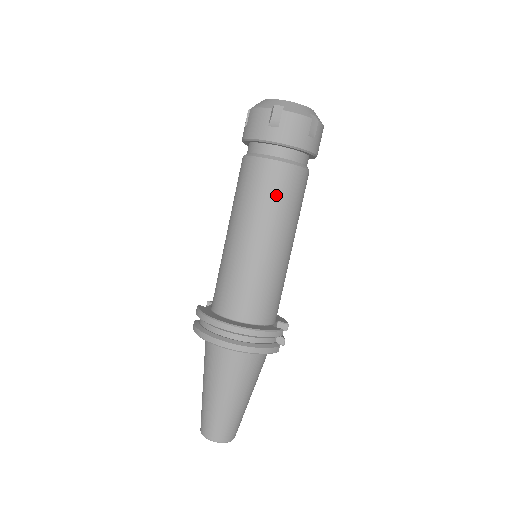
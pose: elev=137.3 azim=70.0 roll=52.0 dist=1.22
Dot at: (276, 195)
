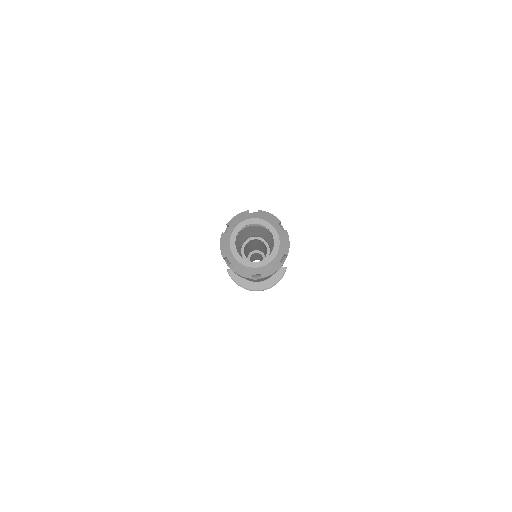
Dot at: occluded
